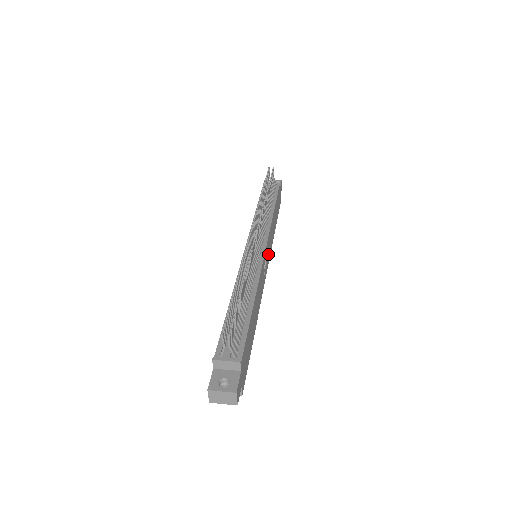
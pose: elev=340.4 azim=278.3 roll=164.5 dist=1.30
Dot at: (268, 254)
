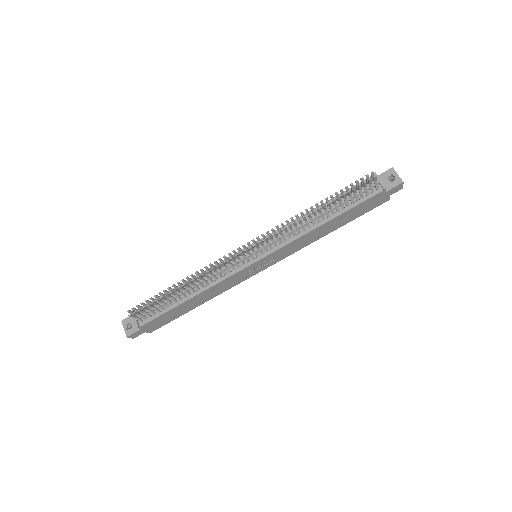
Dot at: (277, 258)
